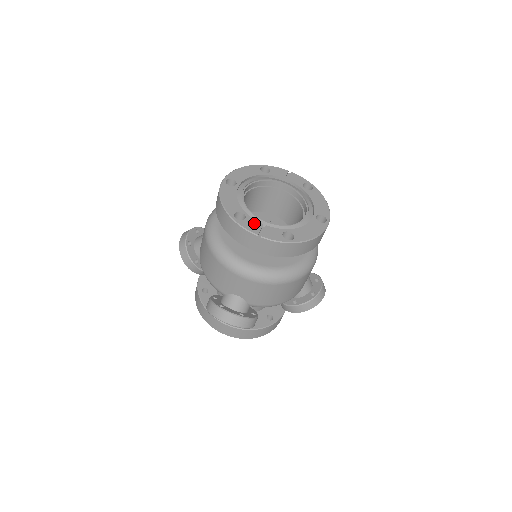
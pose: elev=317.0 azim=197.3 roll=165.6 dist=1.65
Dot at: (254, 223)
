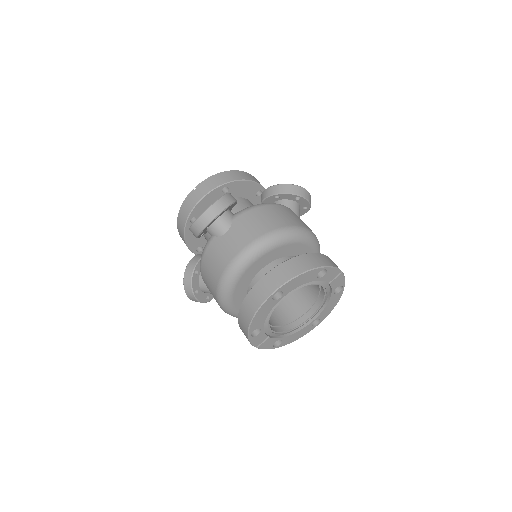
Dot at: (262, 337)
